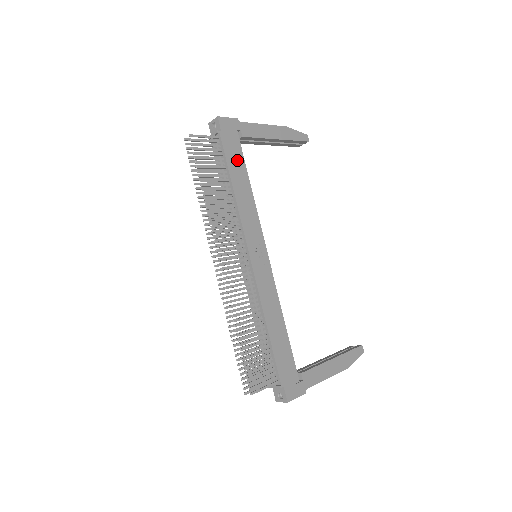
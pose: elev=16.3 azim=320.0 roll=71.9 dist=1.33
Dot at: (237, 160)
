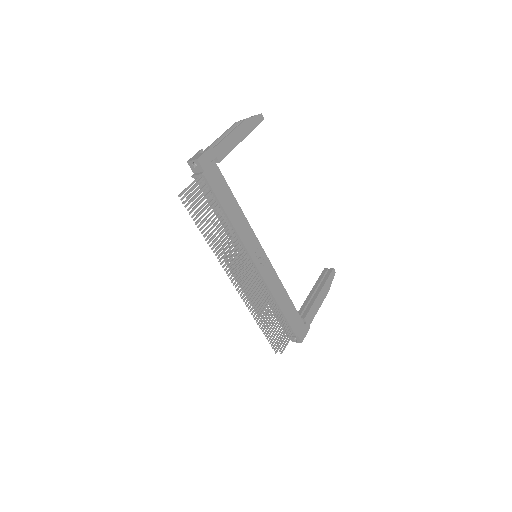
Dot at: (223, 189)
